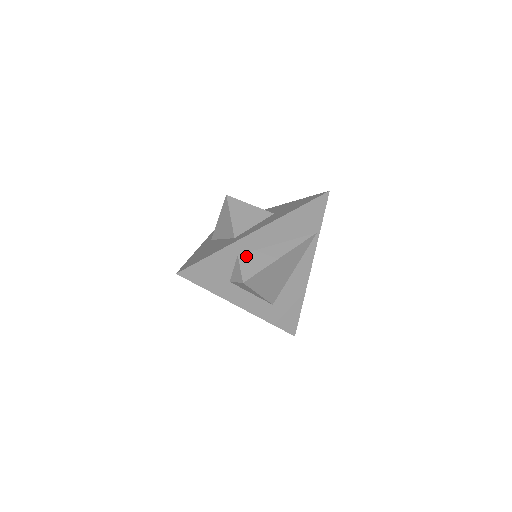
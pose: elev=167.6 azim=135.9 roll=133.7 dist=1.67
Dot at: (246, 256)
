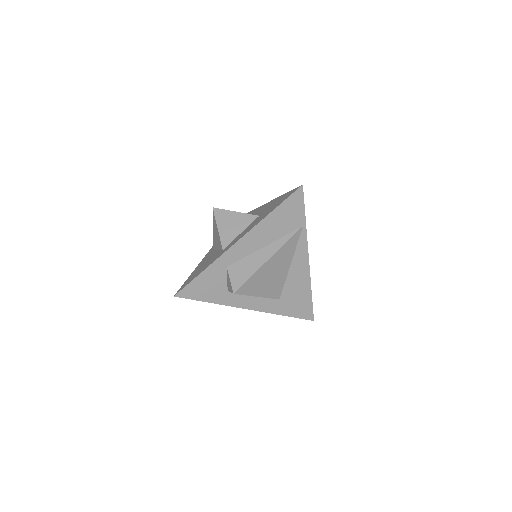
Dot at: (234, 266)
